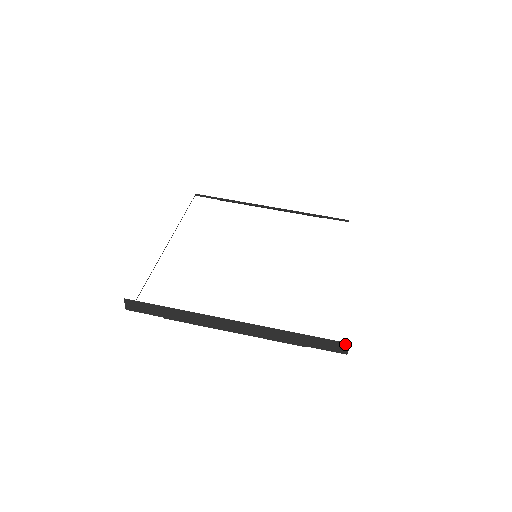
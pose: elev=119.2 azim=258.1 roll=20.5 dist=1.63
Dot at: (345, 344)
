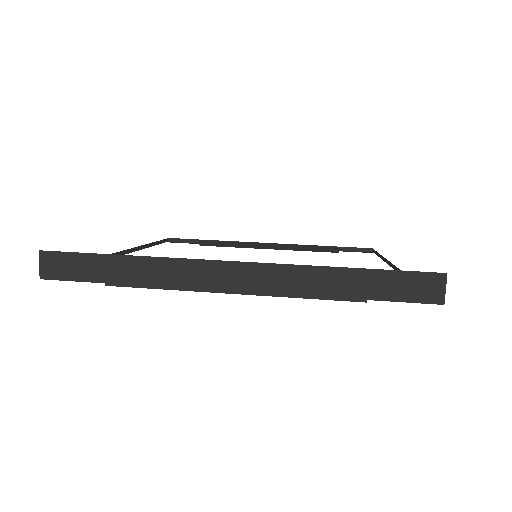
Dot at: (437, 277)
